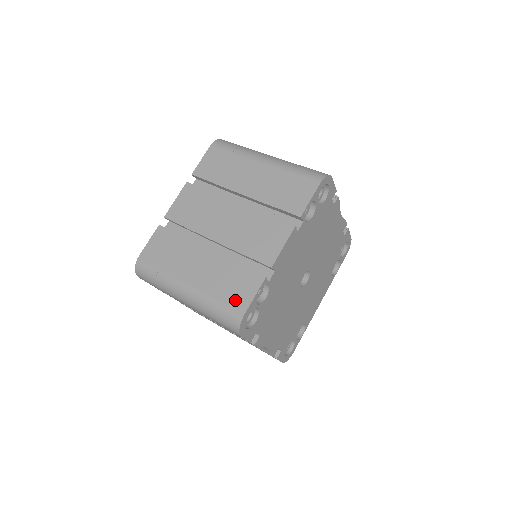
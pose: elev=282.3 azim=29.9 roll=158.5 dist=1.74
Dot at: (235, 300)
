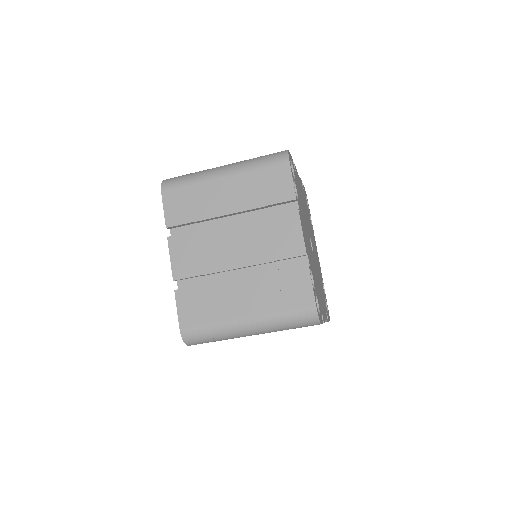
Dot at: (299, 301)
